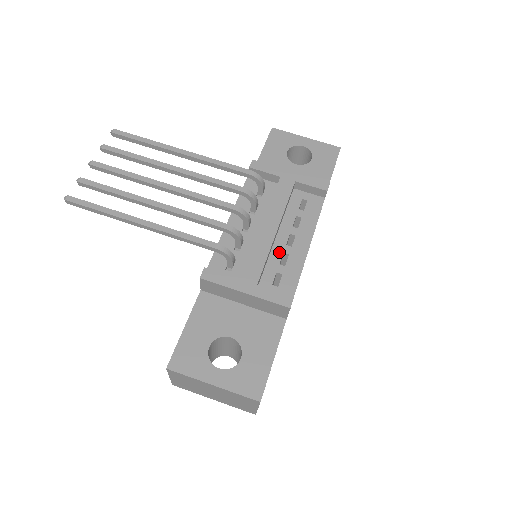
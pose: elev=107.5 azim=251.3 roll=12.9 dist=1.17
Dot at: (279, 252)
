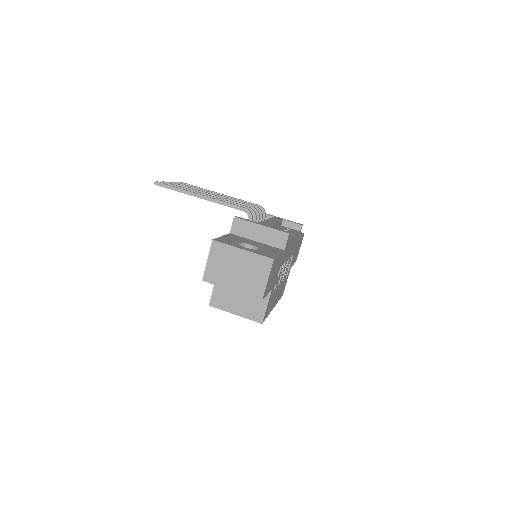
Dot at: occluded
